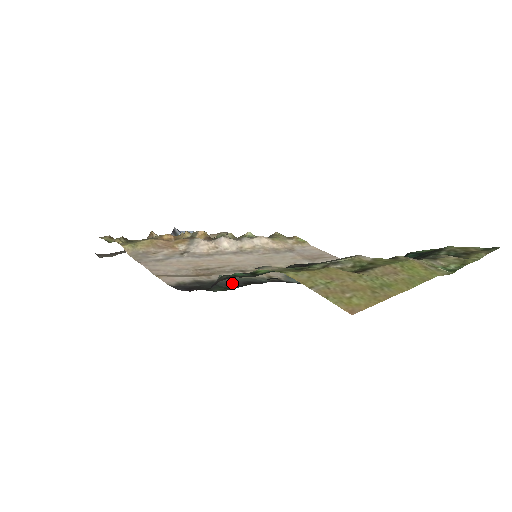
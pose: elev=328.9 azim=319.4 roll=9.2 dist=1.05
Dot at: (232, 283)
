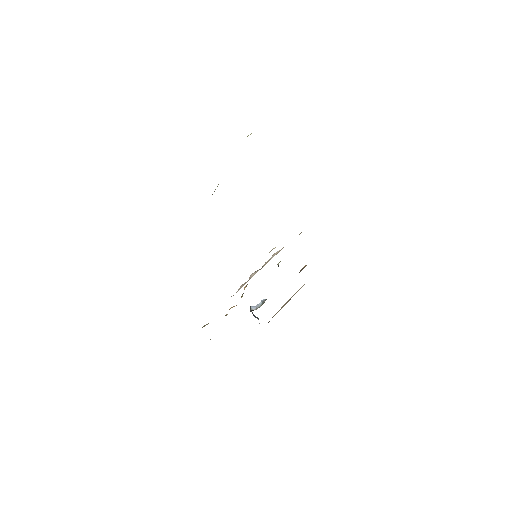
Dot at: occluded
